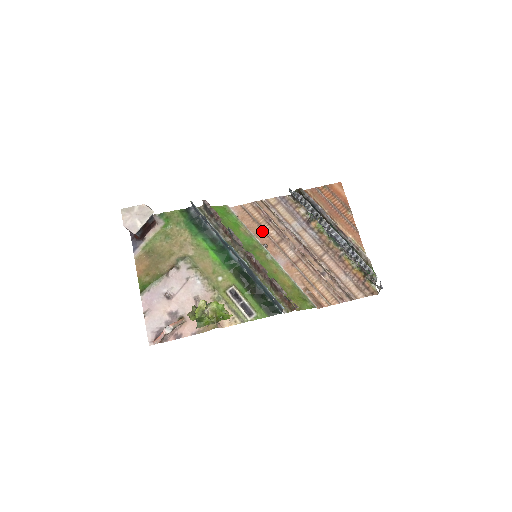
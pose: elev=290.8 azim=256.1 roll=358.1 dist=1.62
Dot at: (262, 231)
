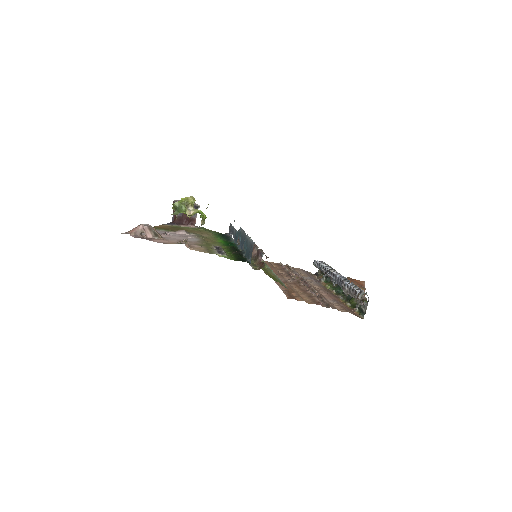
Dot at: (273, 269)
